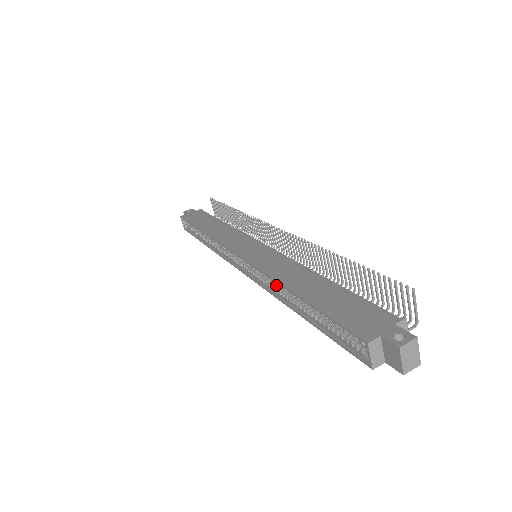
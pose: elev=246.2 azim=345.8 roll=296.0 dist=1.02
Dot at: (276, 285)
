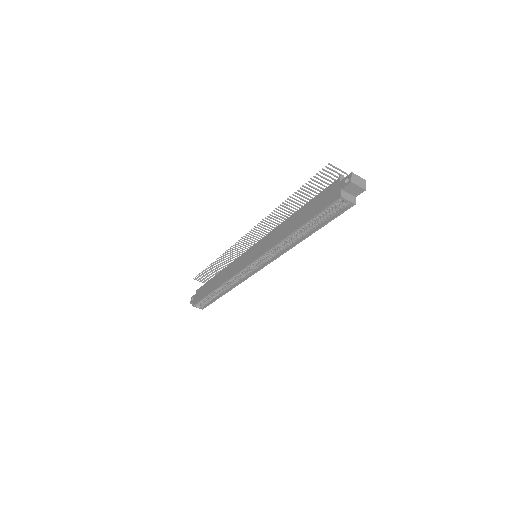
Dot at: (282, 246)
